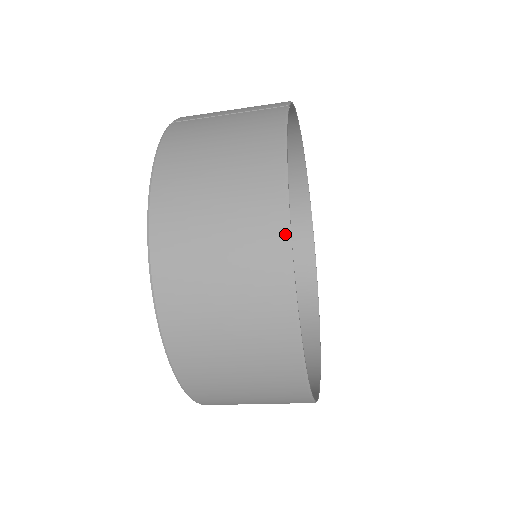
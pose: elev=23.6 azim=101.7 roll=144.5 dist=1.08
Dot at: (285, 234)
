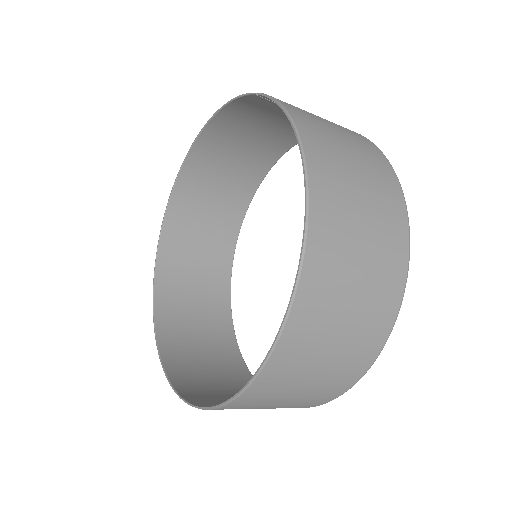
Dot at: (406, 217)
